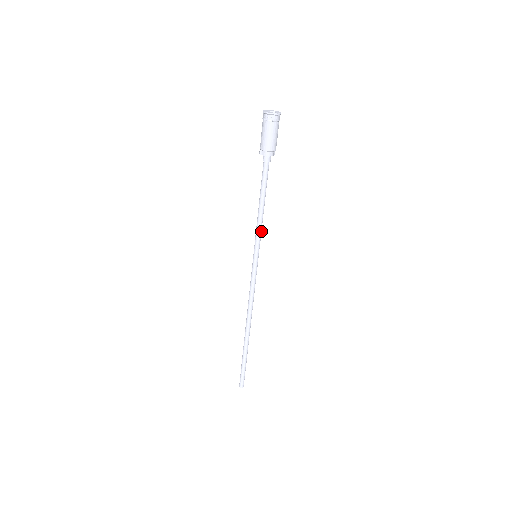
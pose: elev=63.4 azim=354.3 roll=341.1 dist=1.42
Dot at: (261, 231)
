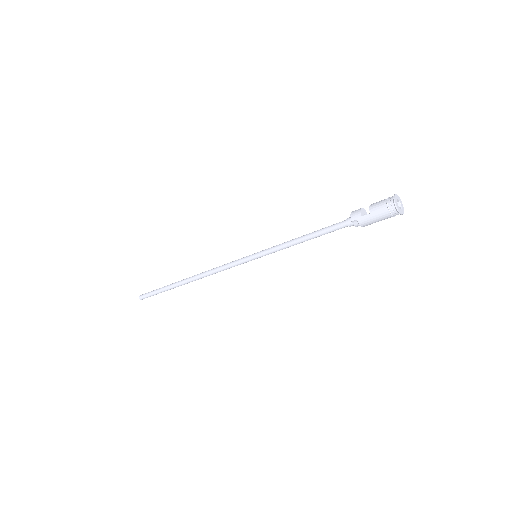
Dot at: (281, 248)
